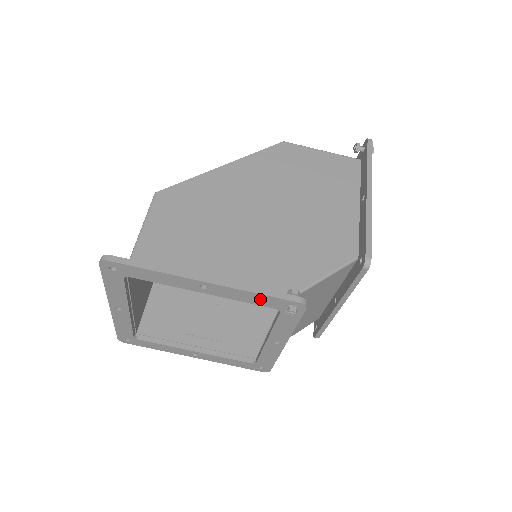
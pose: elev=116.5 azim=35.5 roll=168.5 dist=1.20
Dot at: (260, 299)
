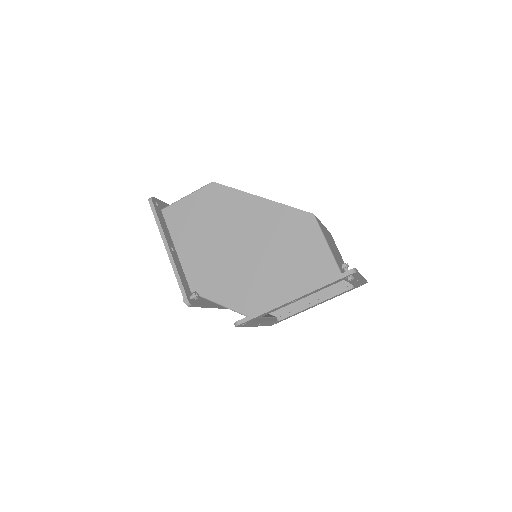
Dot at: occluded
